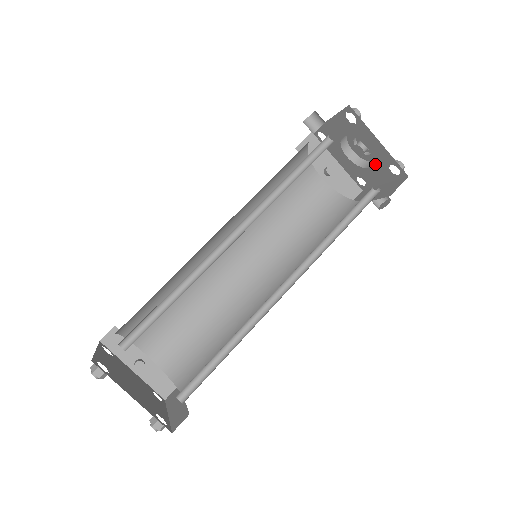
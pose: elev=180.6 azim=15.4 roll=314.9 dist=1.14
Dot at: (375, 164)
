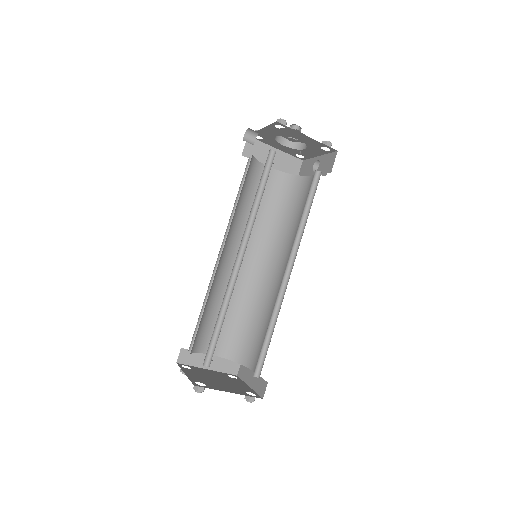
Dot at: (308, 147)
